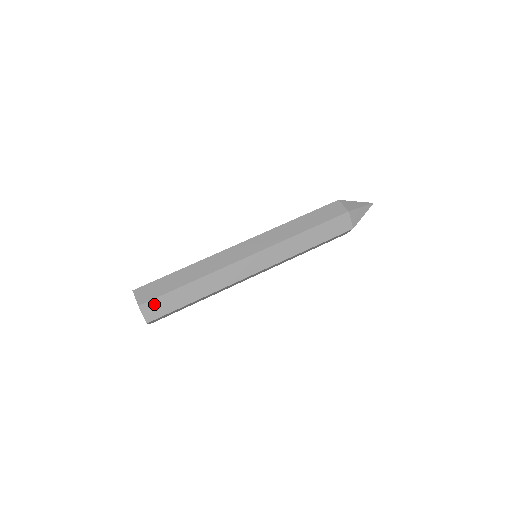
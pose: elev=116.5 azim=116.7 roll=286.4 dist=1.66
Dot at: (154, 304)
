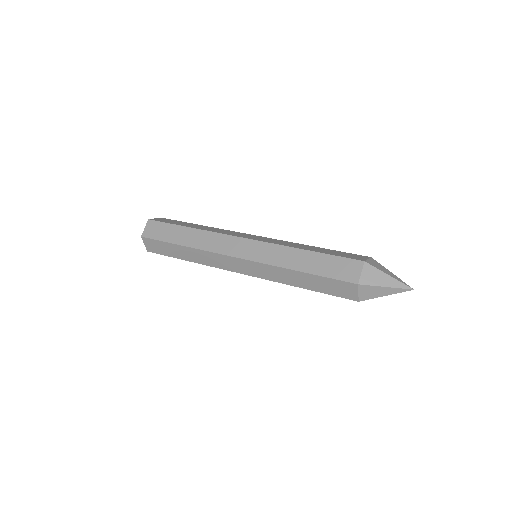
Dot at: (168, 220)
